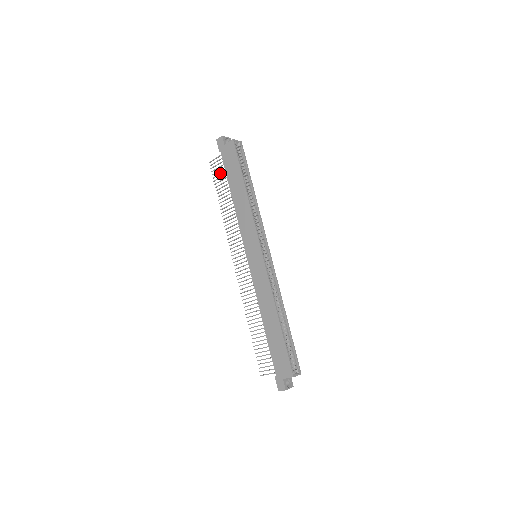
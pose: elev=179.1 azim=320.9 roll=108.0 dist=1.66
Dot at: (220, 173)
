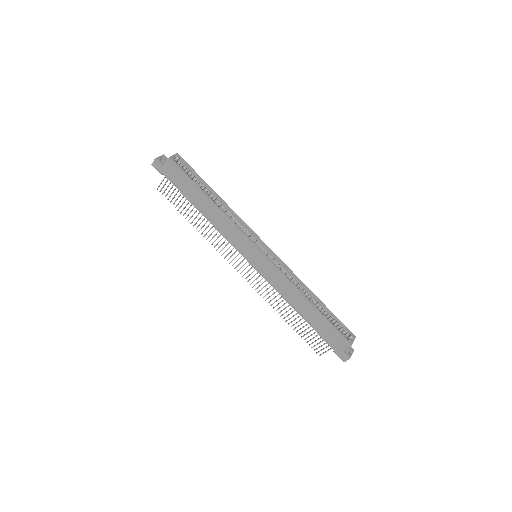
Dot at: (175, 195)
